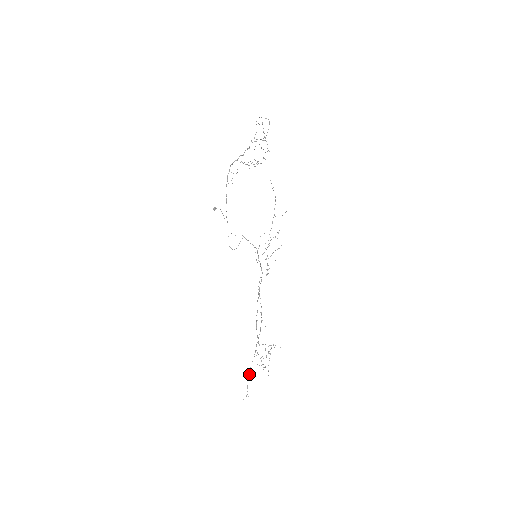
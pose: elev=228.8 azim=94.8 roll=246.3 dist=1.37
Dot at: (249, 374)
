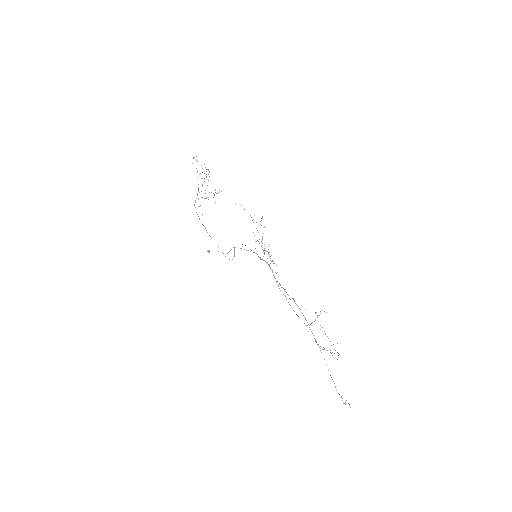
Dot at: occluded
